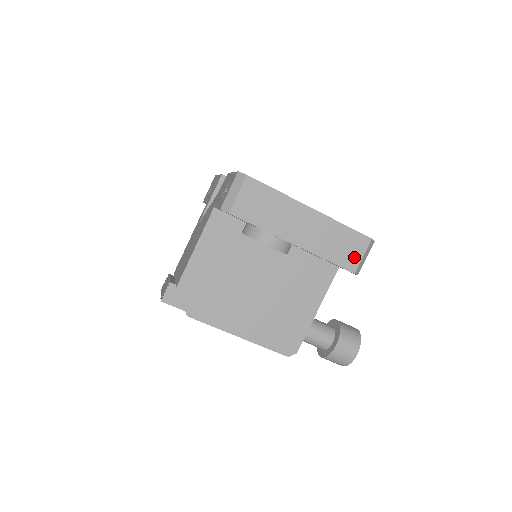
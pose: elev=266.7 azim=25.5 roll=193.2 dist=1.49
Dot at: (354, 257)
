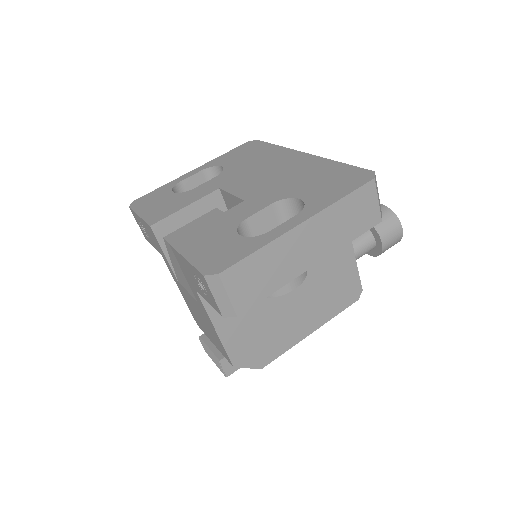
Dot at: (371, 211)
